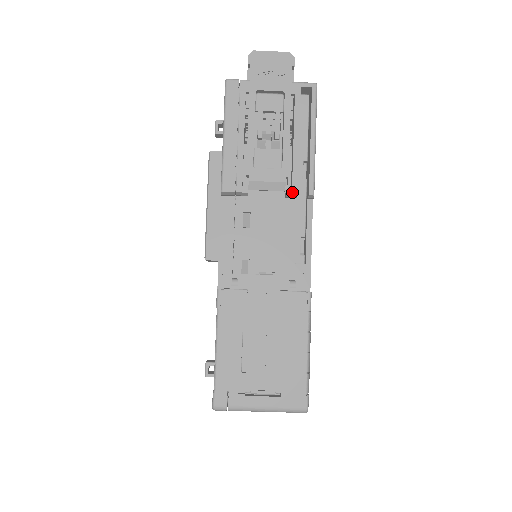
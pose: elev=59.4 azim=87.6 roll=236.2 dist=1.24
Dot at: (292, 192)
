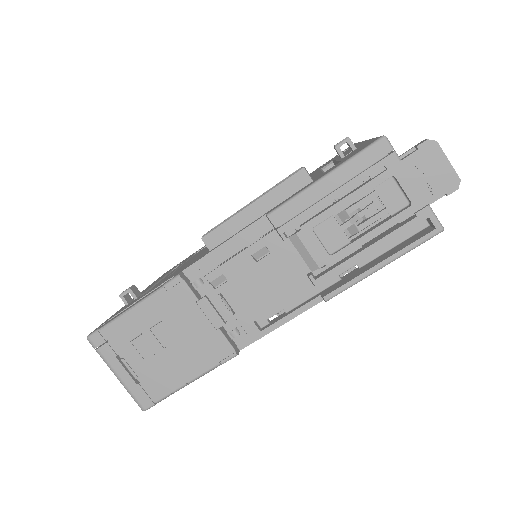
Dot at: (315, 280)
